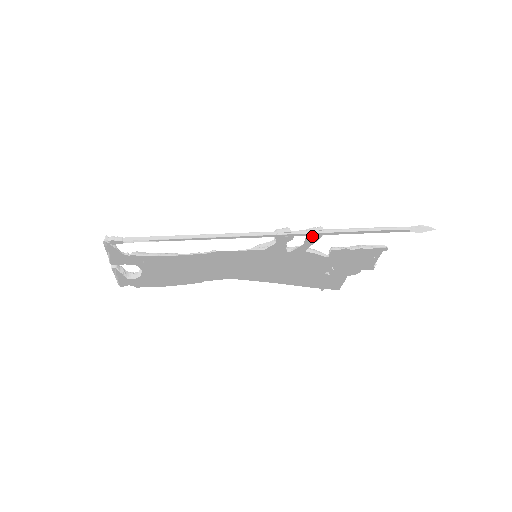
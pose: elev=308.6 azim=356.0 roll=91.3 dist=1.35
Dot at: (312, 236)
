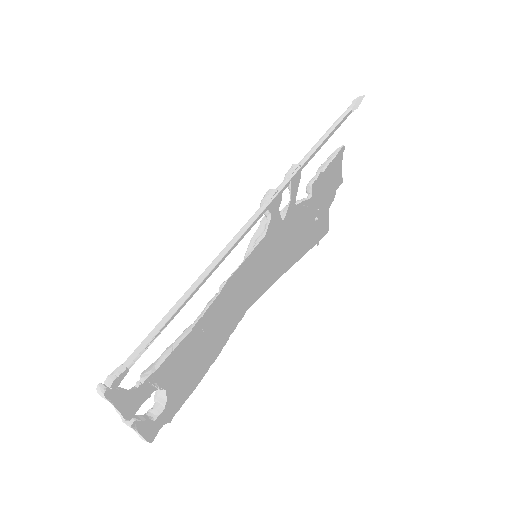
Dot at: occluded
